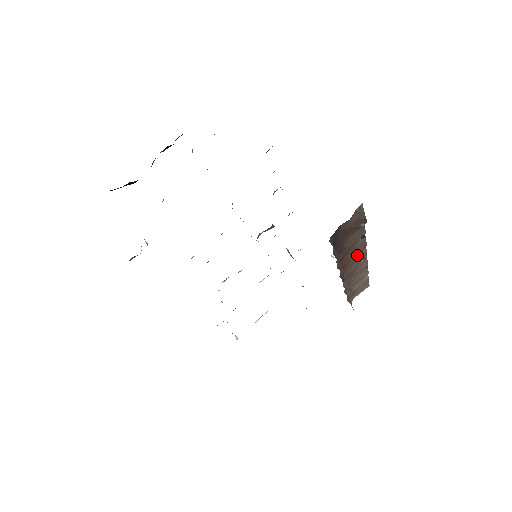
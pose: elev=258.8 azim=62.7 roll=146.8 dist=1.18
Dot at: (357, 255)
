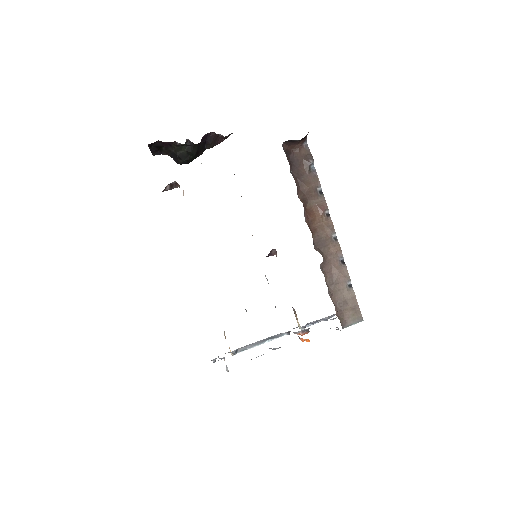
Dot at: (323, 219)
